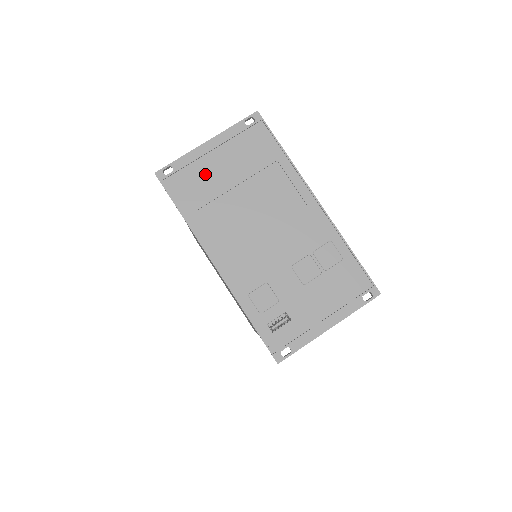
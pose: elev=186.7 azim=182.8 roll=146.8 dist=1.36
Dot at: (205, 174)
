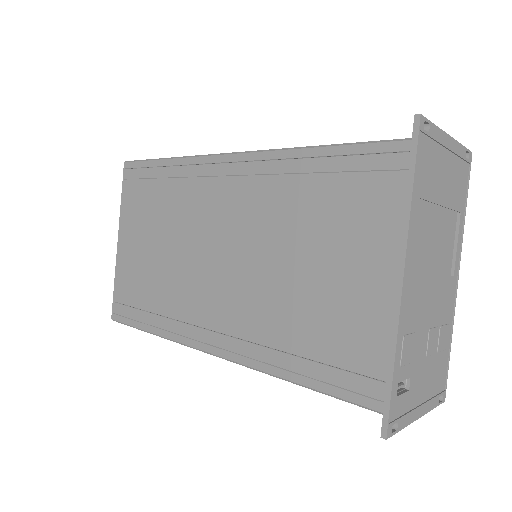
Dot at: (437, 167)
